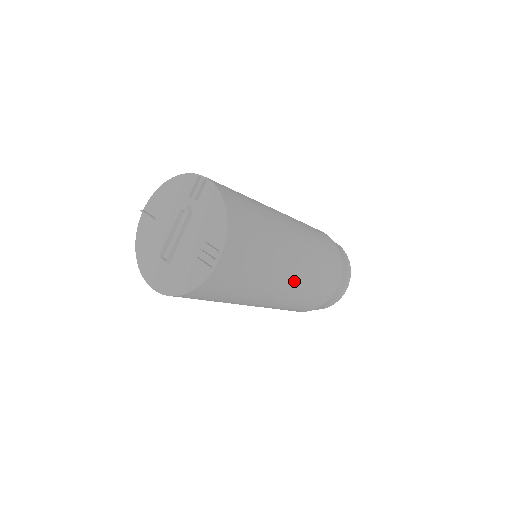
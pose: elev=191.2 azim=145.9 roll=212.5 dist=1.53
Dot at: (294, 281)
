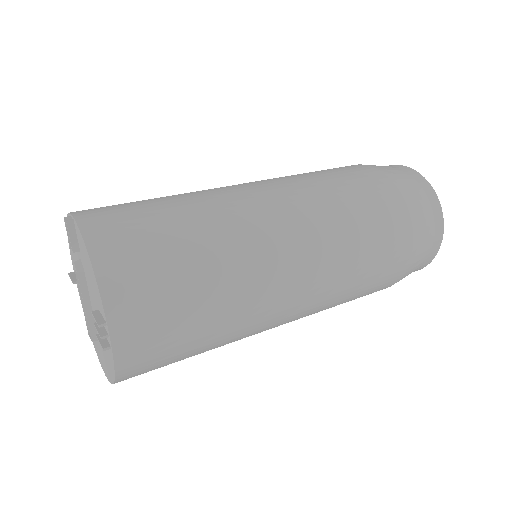
Dot at: (304, 281)
